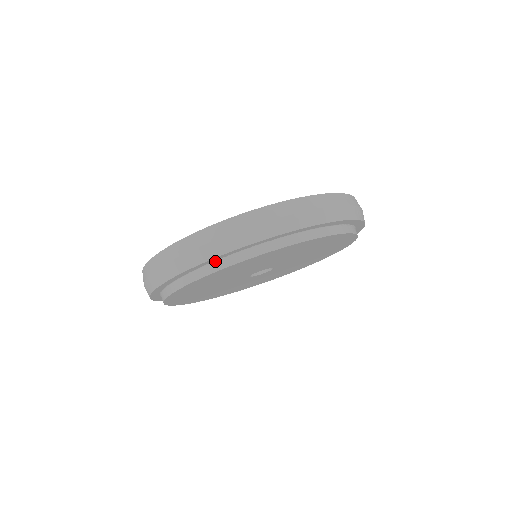
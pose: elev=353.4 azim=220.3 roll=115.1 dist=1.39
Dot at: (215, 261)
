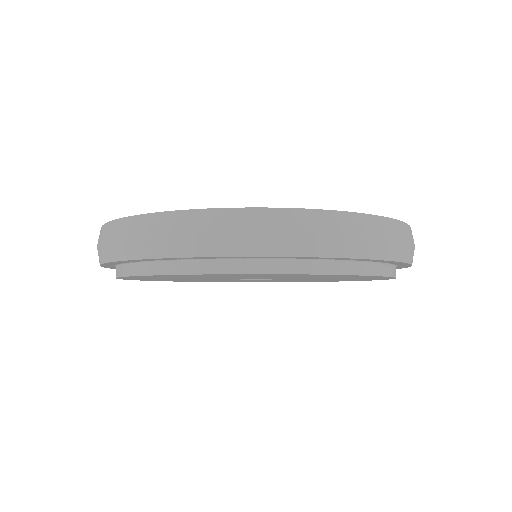
Dot at: (116, 265)
